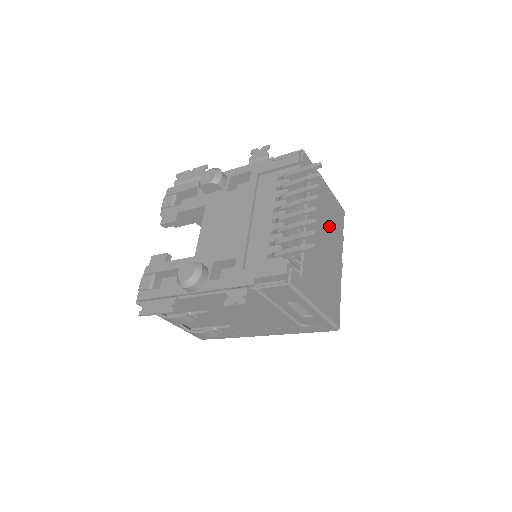
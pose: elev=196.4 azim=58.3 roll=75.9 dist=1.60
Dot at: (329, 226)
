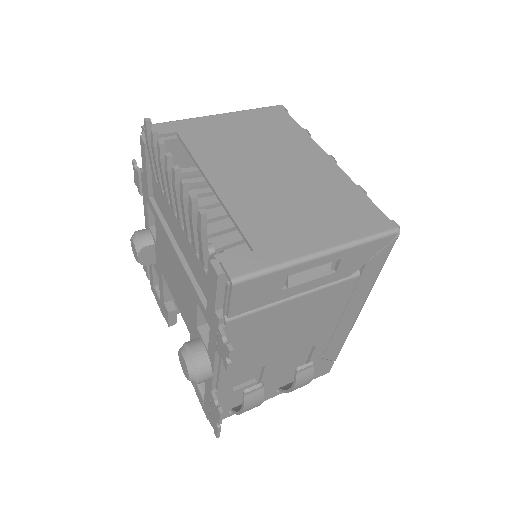
Dot at: (263, 146)
